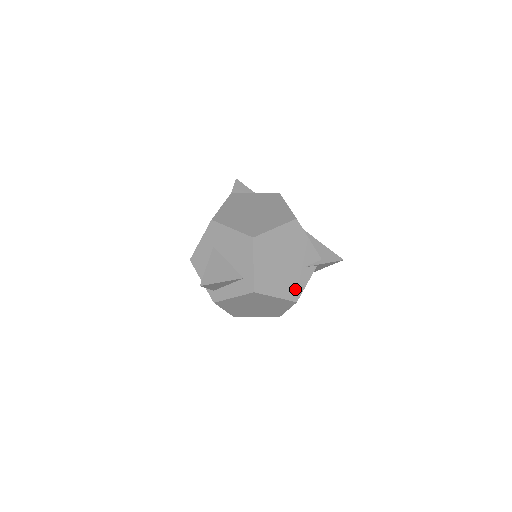
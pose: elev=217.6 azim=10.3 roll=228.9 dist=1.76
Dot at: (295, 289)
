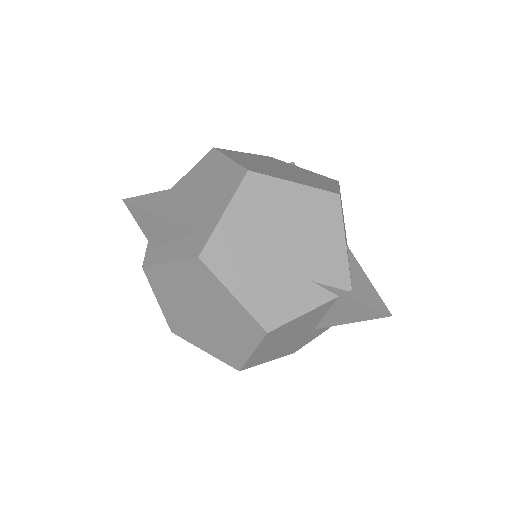
Dot at: (276, 307)
